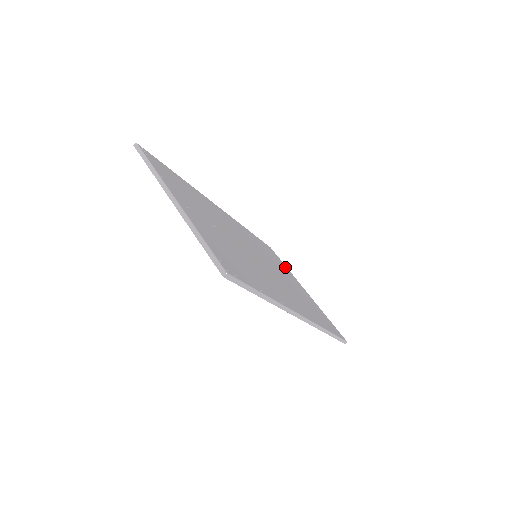
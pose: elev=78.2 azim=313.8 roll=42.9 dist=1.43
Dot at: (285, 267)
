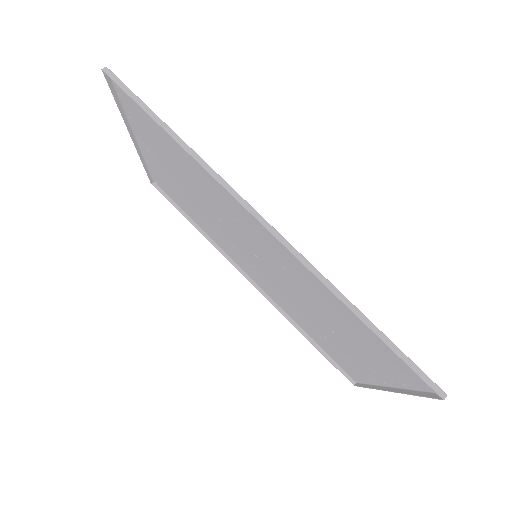
Dot at: (362, 374)
